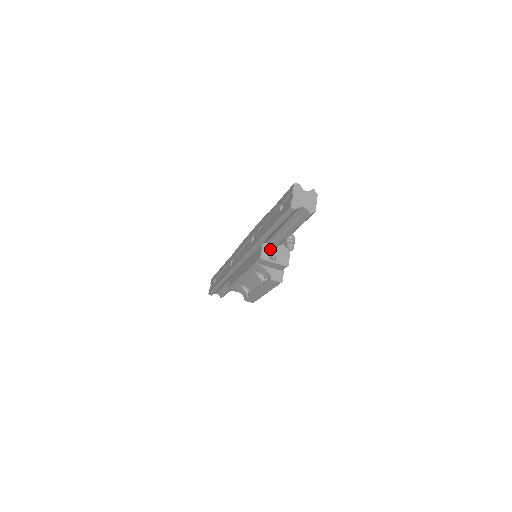
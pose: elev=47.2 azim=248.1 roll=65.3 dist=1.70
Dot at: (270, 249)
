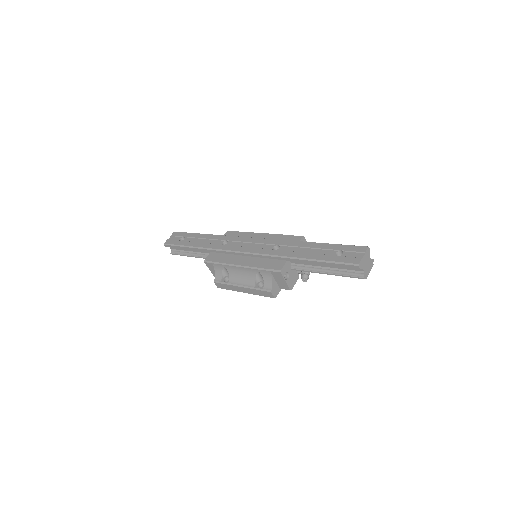
Dot at: (289, 268)
